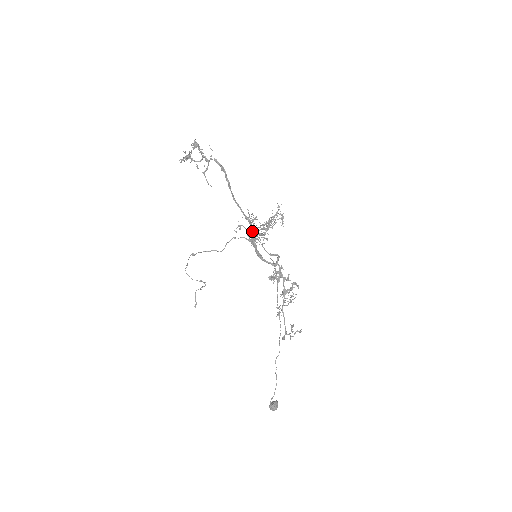
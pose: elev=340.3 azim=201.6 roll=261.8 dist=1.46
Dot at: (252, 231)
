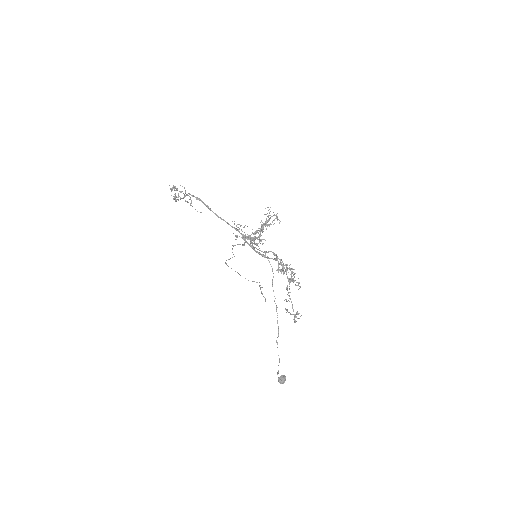
Dot at: (244, 237)
